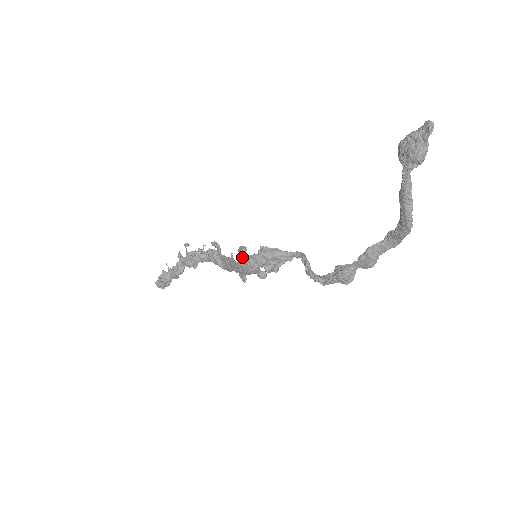
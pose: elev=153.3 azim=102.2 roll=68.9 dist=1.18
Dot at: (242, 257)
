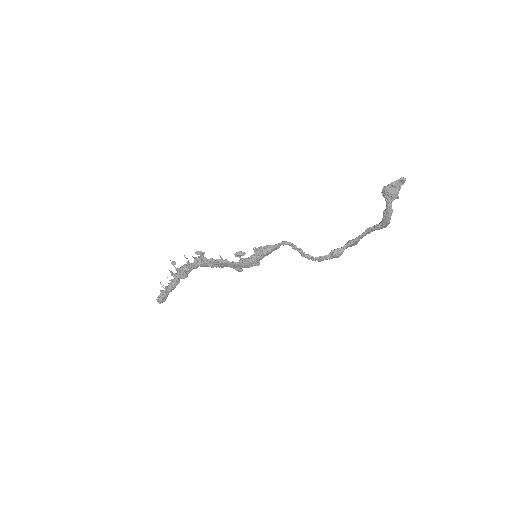
Dot at: (240, 259)
